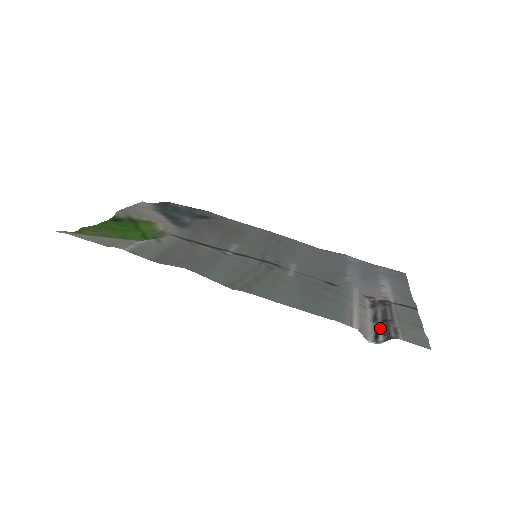
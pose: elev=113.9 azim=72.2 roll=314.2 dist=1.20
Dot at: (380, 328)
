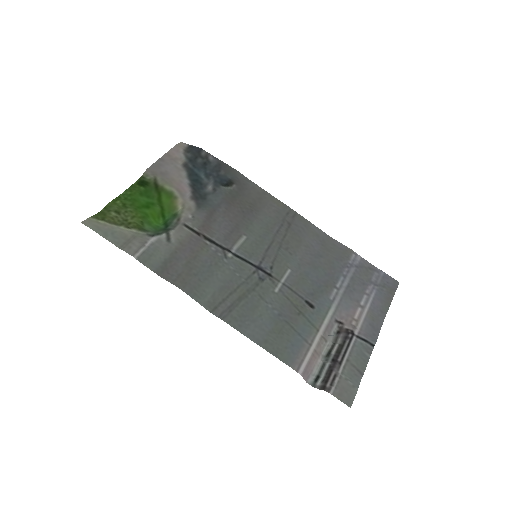
Dot at: (324, 371)
